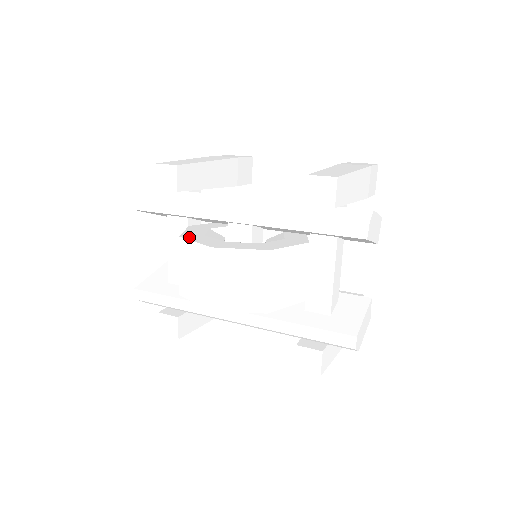
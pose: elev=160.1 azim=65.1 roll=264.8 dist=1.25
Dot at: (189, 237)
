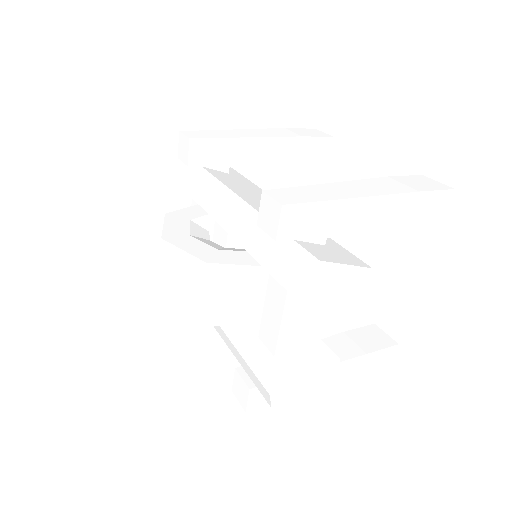
Dot at: (171, 218)
